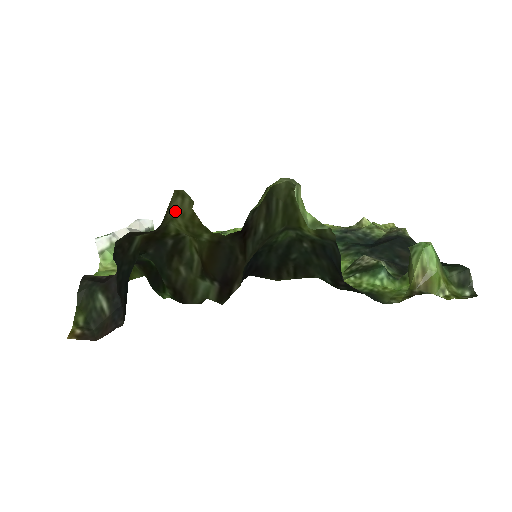
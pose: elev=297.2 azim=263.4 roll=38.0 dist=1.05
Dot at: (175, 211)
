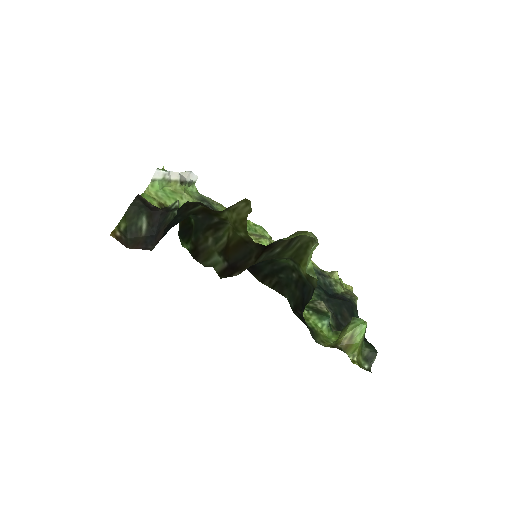
Dot at: (236, 208)
